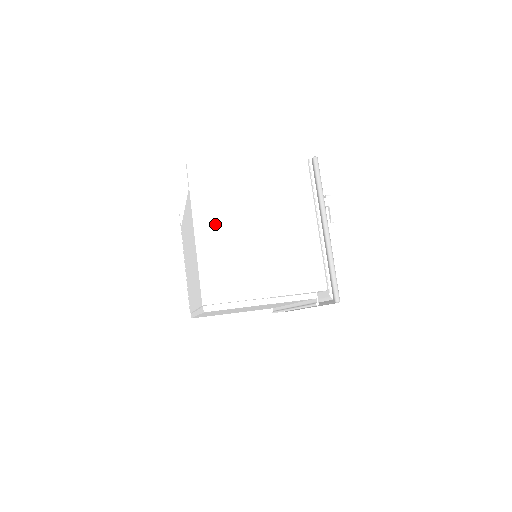
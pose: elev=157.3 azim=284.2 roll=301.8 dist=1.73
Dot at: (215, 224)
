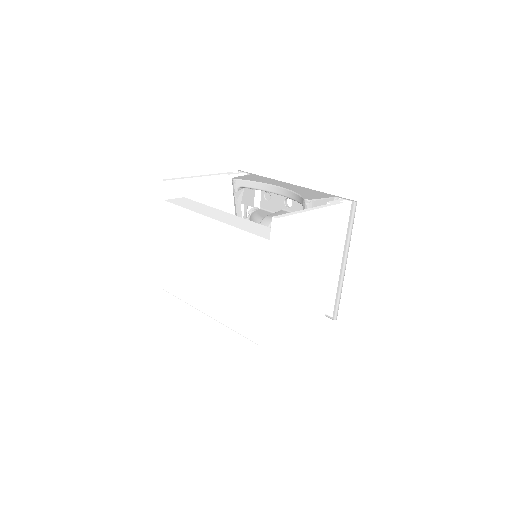
Dot at: (284, 275)
